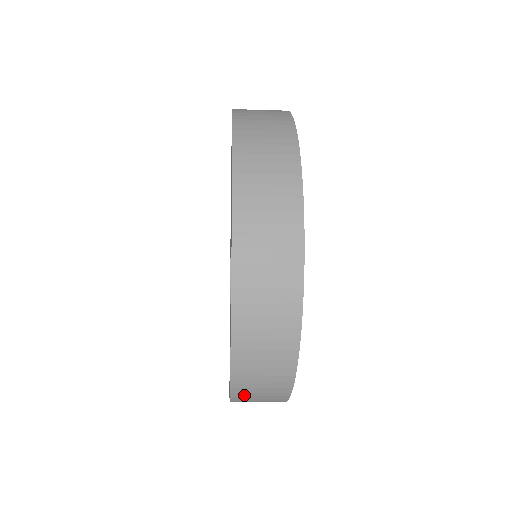
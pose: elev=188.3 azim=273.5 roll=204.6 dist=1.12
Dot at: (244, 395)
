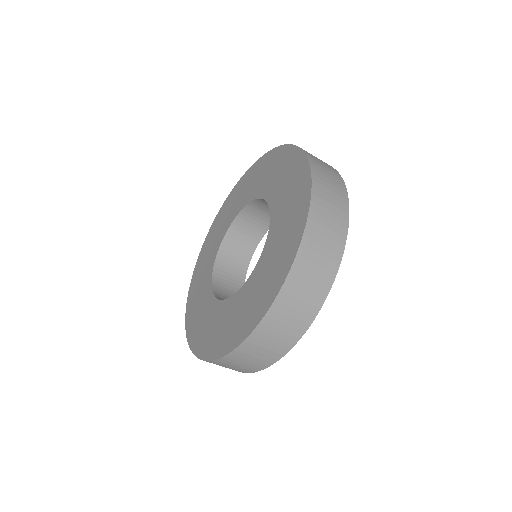
Dot at: (235, 358)
